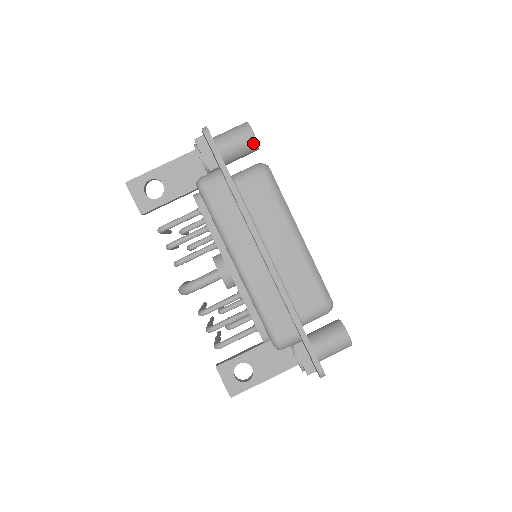
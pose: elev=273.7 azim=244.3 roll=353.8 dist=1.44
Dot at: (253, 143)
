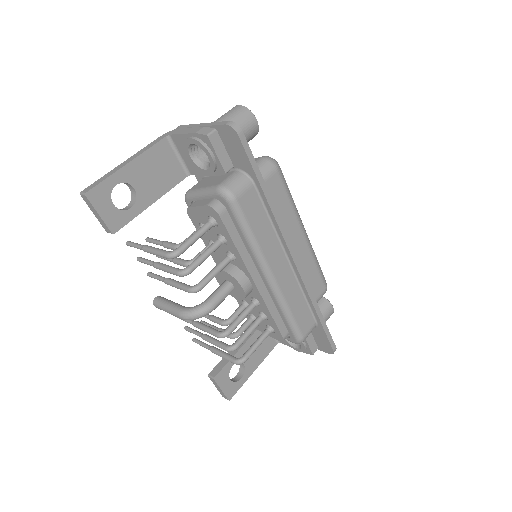
Dot at: (255, 133)
